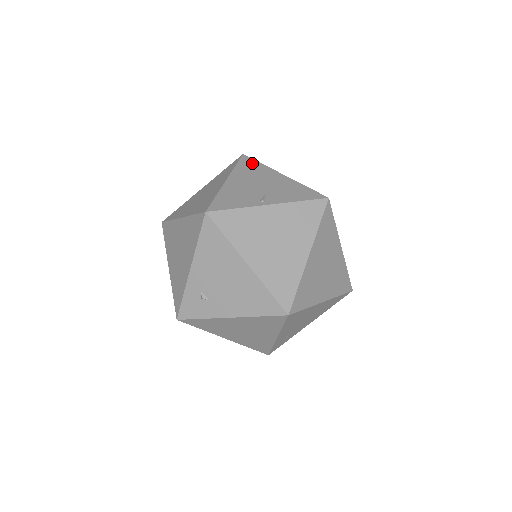
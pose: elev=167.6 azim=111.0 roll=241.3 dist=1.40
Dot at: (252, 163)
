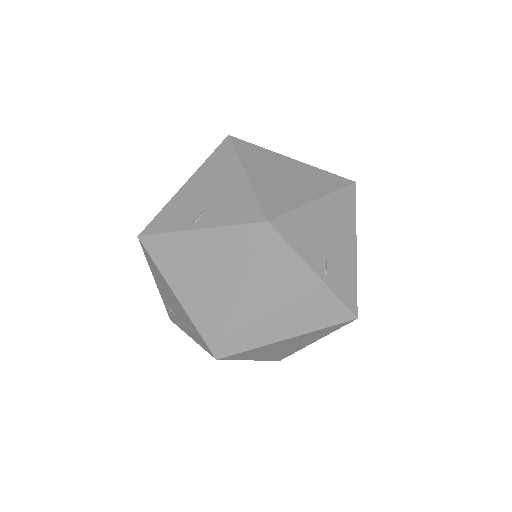
Dot at: (226, 152)
